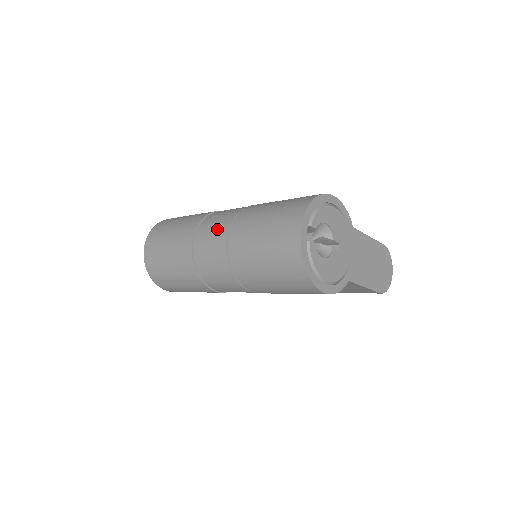
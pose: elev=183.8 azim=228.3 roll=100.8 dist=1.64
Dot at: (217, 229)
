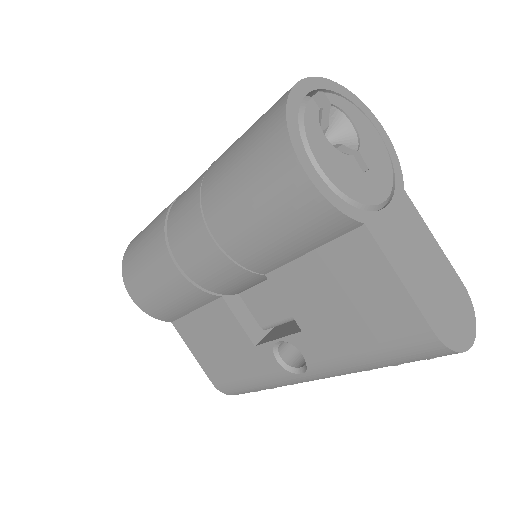
Dot at: occluded
